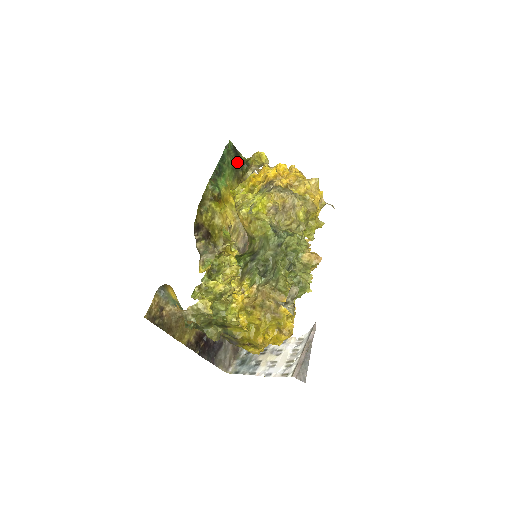
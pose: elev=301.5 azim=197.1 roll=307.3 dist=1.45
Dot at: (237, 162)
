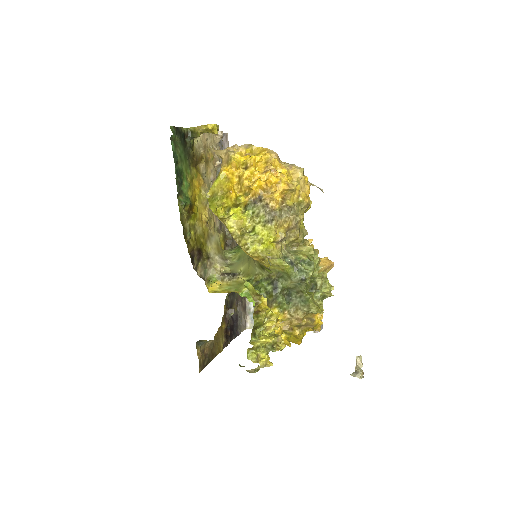
Dot at: (184, 143)
